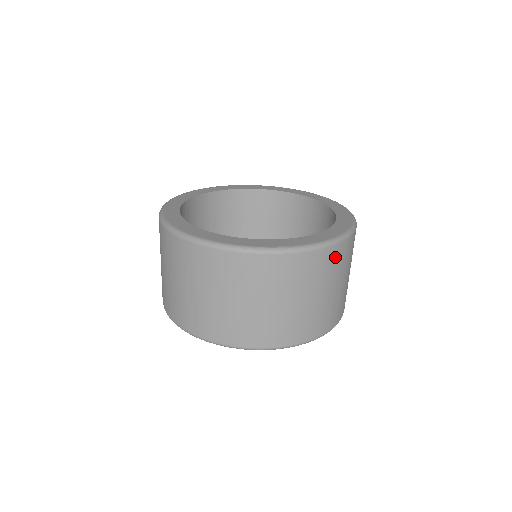
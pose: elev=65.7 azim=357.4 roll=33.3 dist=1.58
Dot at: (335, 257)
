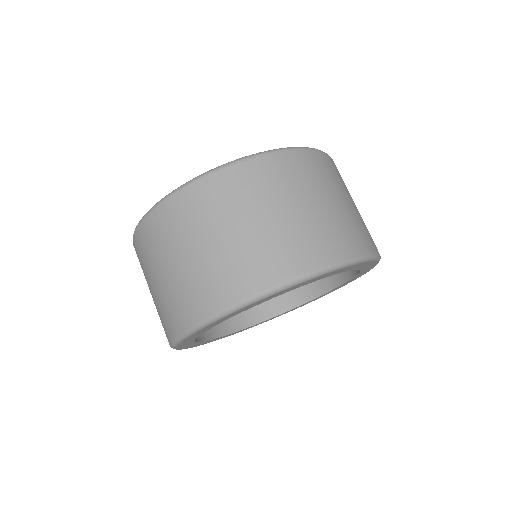
Dot at: occluded
